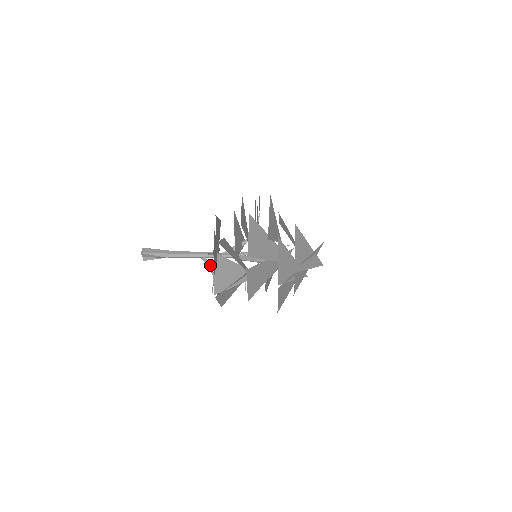
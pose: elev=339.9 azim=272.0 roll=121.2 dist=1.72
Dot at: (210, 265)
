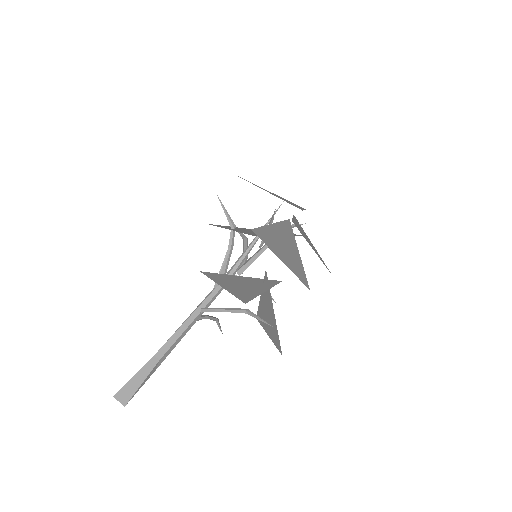
Dot at: (208, 316)
